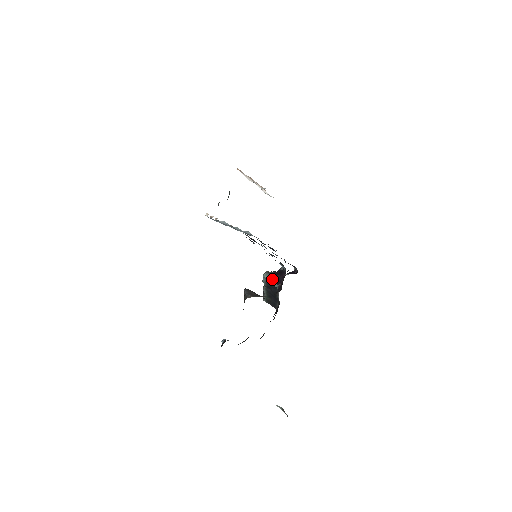
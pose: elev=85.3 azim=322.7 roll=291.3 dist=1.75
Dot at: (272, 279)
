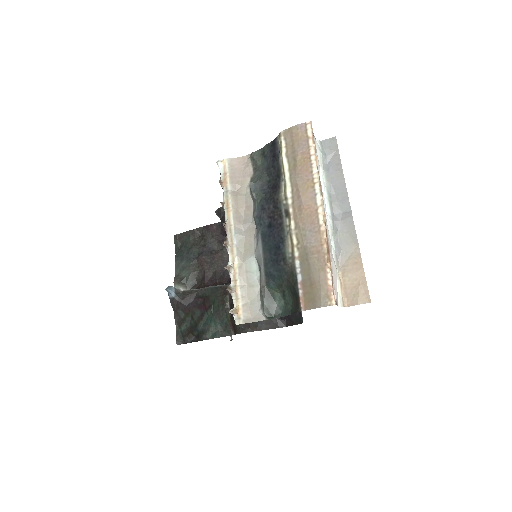
Dot at: occluded
